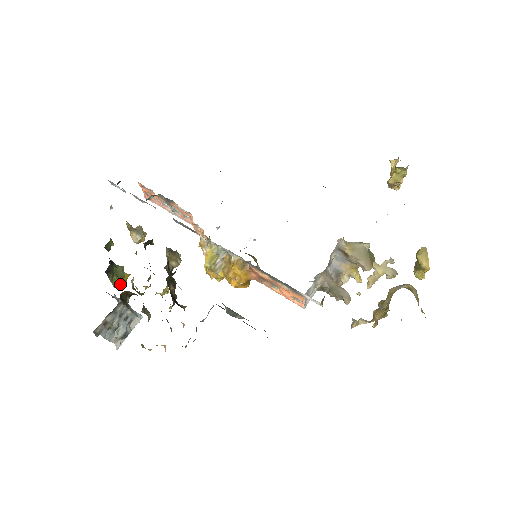
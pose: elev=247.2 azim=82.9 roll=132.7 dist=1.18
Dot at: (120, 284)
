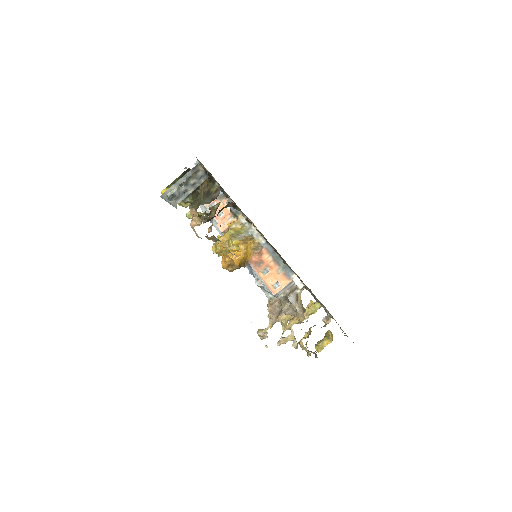
Dot at: occluded
